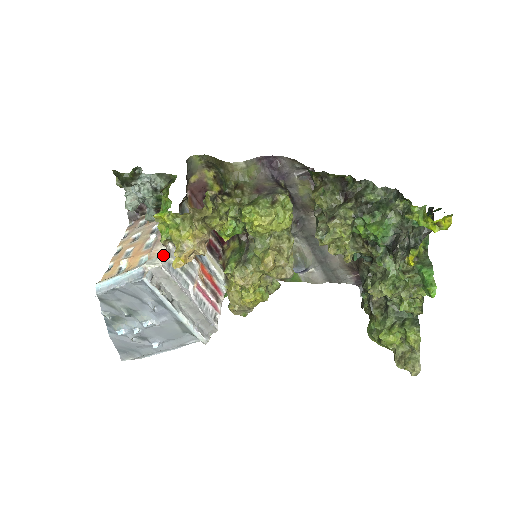
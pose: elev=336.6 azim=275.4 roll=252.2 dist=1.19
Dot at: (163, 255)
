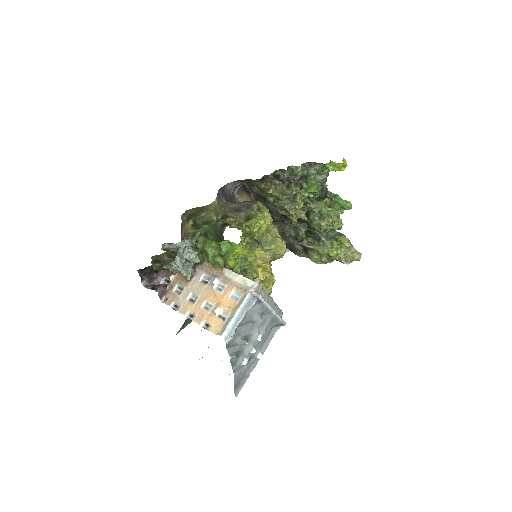
Dot at: (247, 279)
